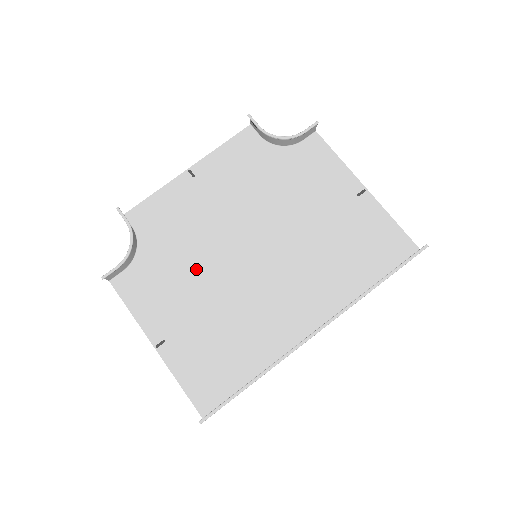
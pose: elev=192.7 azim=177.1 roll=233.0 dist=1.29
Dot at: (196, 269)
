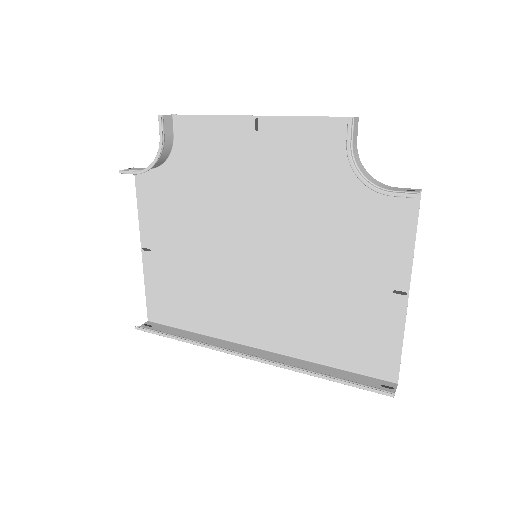
Dot at: (203, 220)
